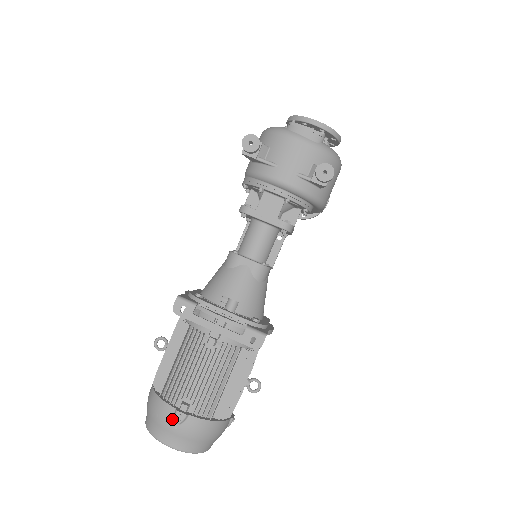
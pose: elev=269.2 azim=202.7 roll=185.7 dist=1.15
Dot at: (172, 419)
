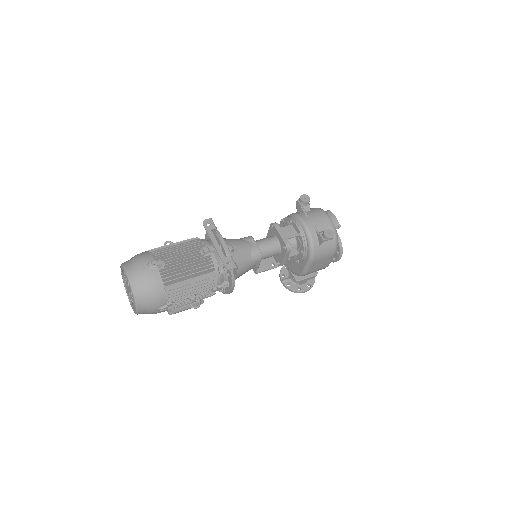
Dot at: (147, 262)
